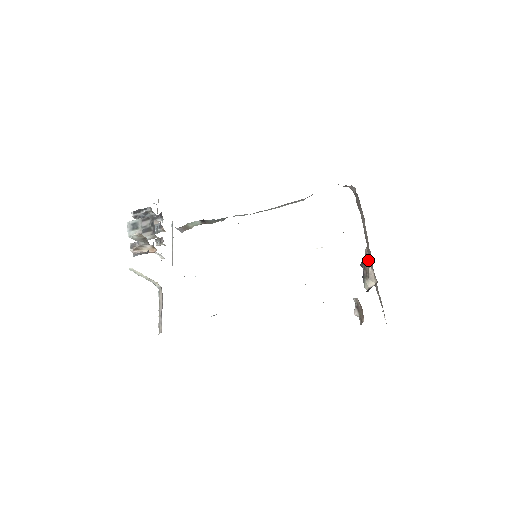
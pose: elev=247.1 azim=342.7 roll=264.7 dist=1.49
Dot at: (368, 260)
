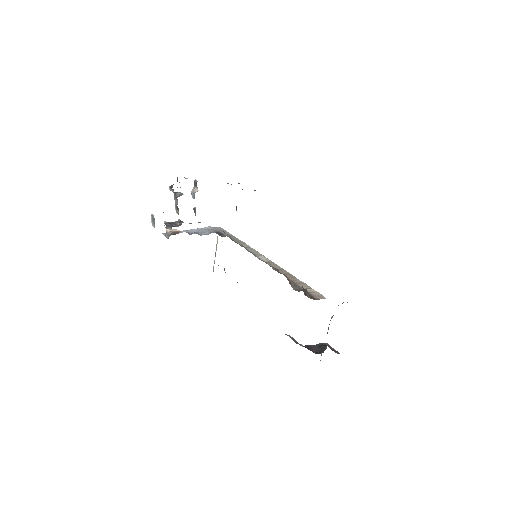
Dot at: occluded
